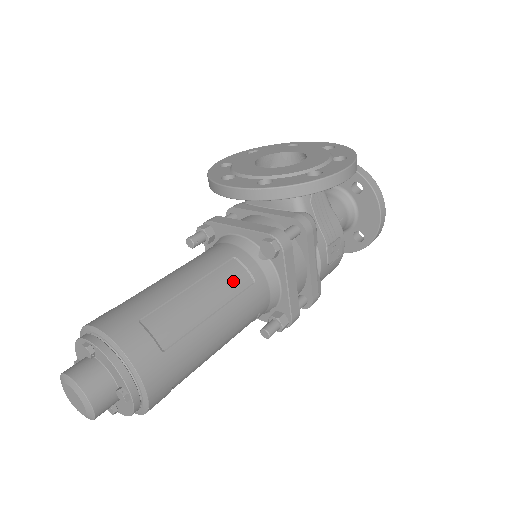
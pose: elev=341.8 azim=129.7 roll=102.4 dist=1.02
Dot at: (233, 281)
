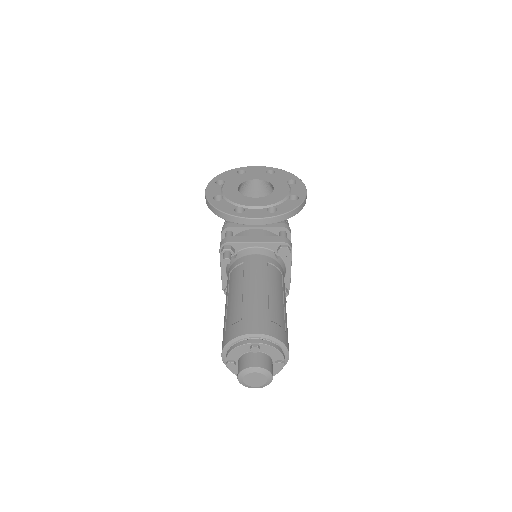
Dot at: (278, 278)
